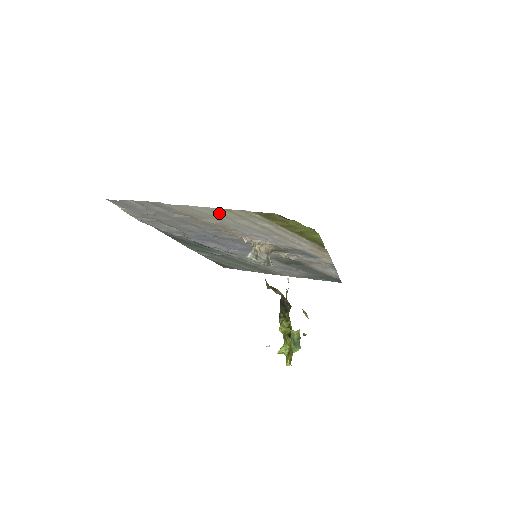
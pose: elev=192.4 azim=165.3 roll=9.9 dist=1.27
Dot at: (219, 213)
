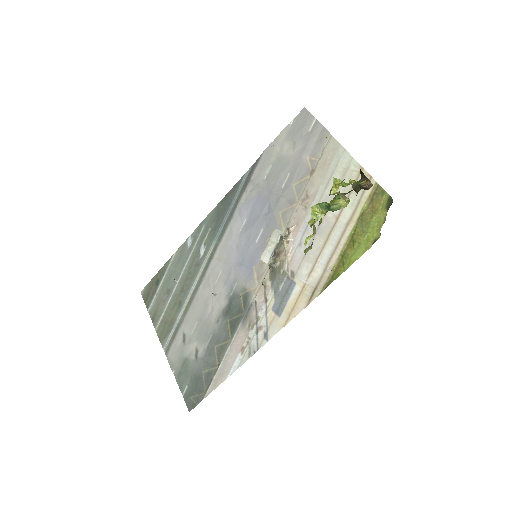
Dot at: (346, 172)
